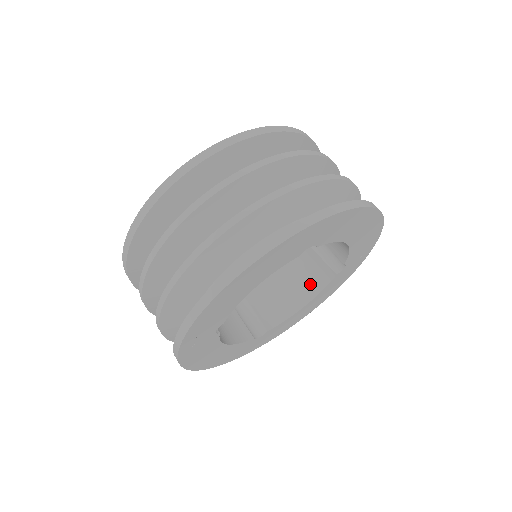
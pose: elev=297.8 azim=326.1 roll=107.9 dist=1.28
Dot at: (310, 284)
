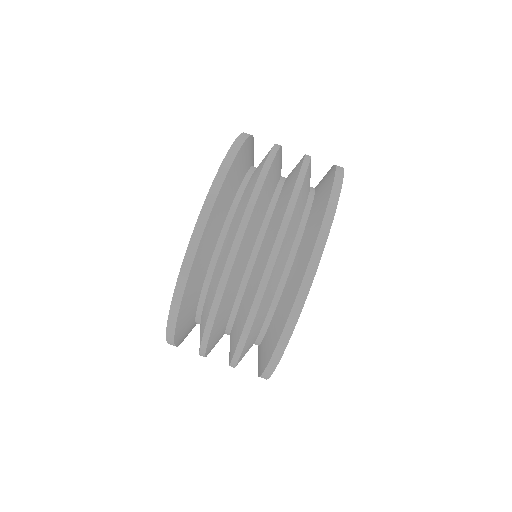
Dot at: occluded
